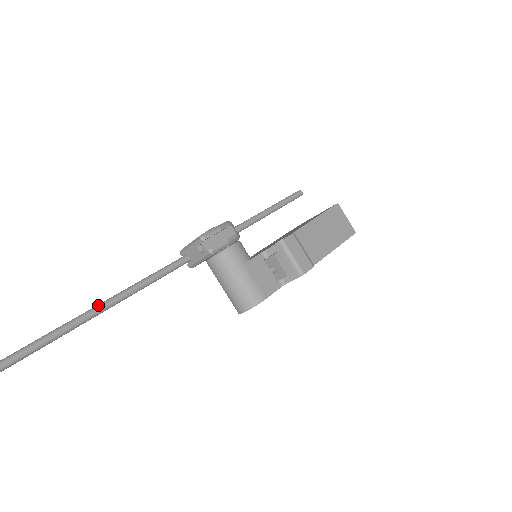
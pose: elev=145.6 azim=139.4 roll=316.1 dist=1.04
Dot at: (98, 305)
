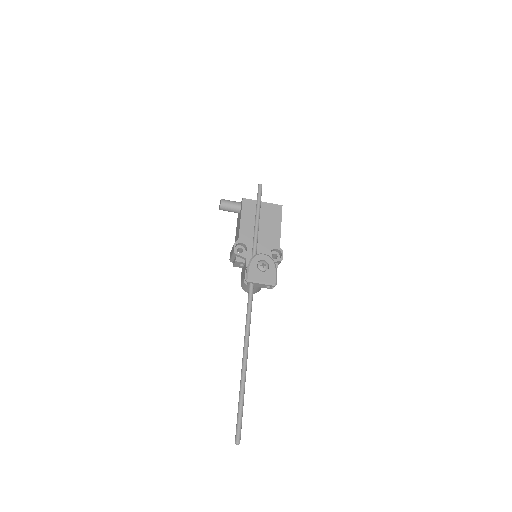
Dot at: (248, 346)
